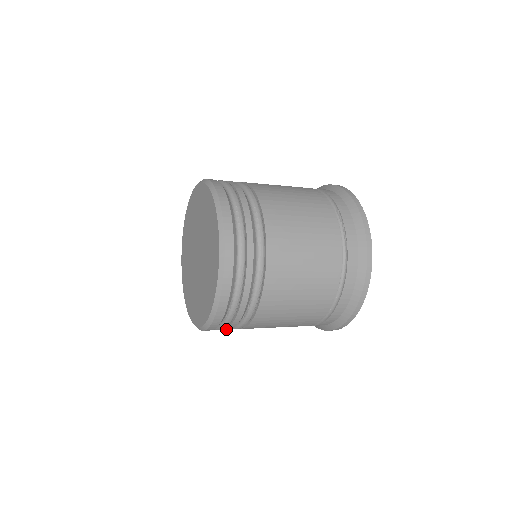
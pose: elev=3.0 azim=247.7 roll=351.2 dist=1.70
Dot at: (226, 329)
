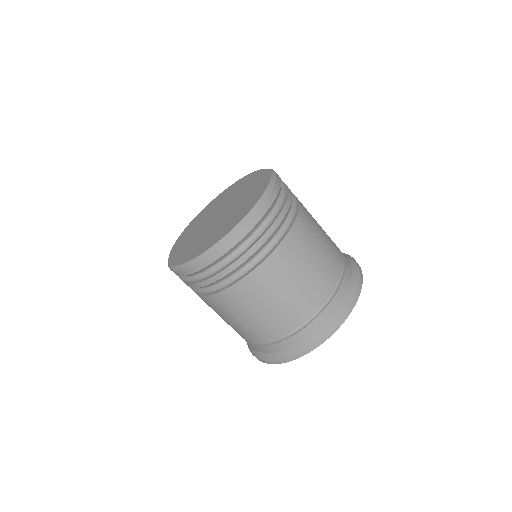
Dot at: (284, 208)
